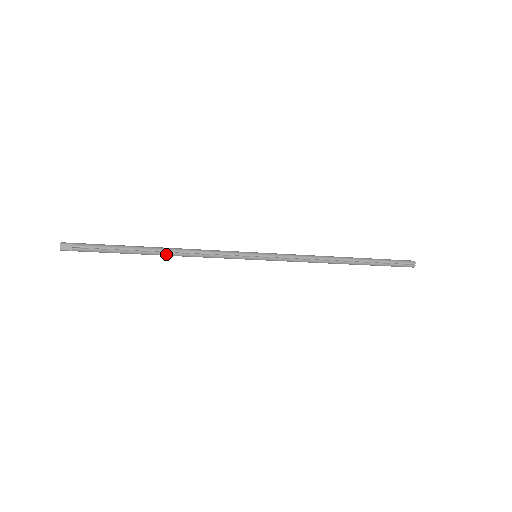
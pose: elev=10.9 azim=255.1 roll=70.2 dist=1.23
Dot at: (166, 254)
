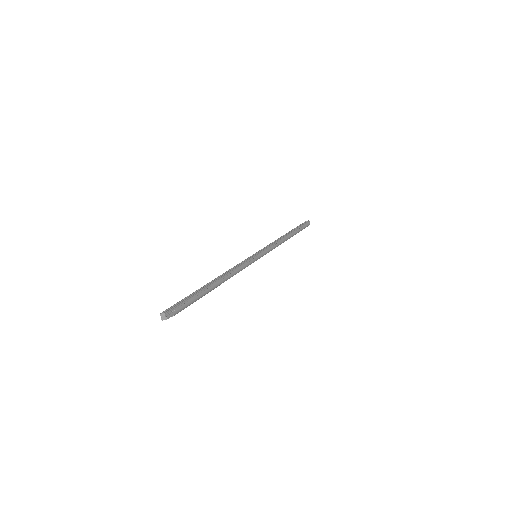
Dot at: occluded
